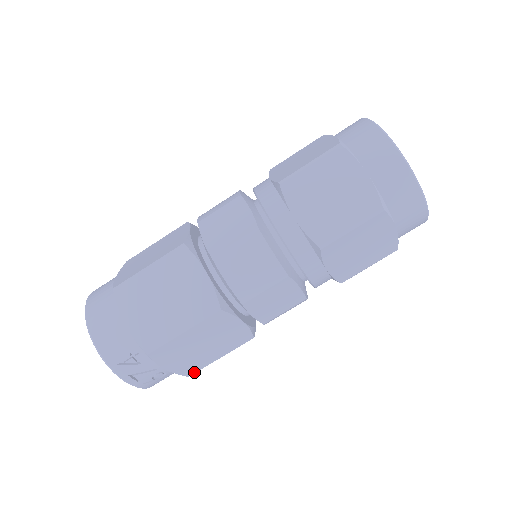
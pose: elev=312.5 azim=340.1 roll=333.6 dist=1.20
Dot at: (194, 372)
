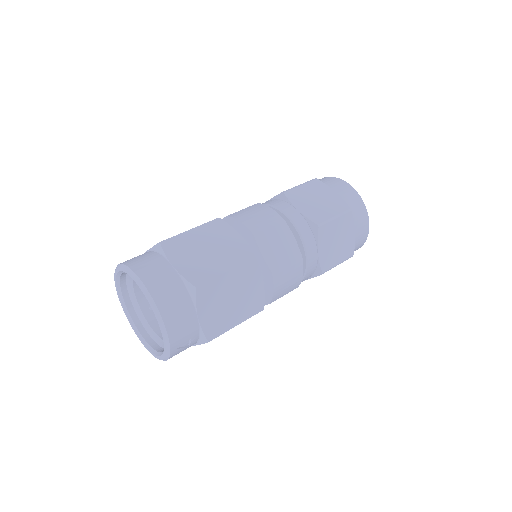
Dot at: occluded
